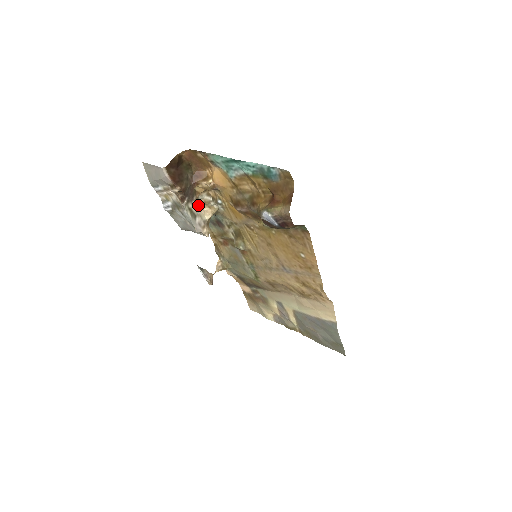
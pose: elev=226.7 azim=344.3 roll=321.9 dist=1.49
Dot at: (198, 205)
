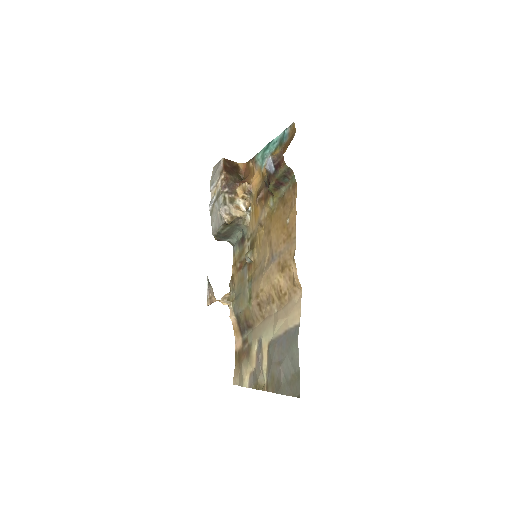
Dot at: (233, 204)
